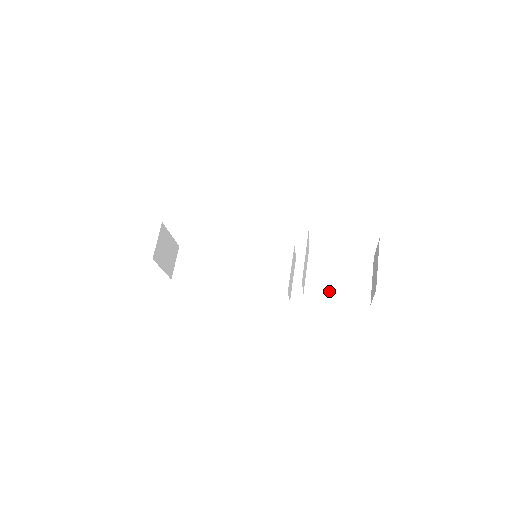
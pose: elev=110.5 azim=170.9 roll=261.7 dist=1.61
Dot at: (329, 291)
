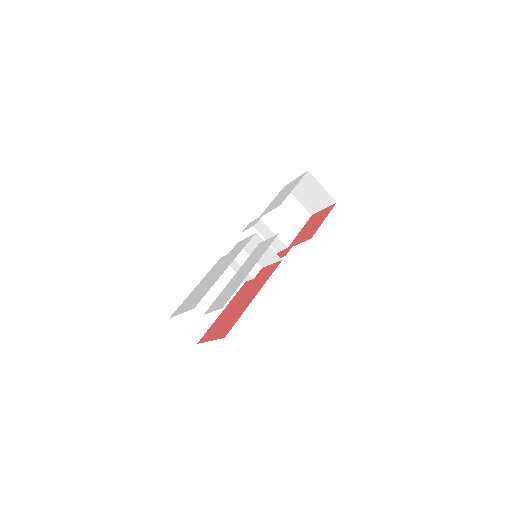
Dot at: (291, 231)
